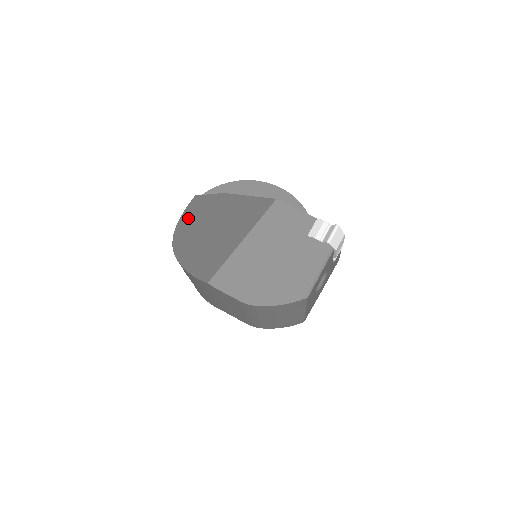
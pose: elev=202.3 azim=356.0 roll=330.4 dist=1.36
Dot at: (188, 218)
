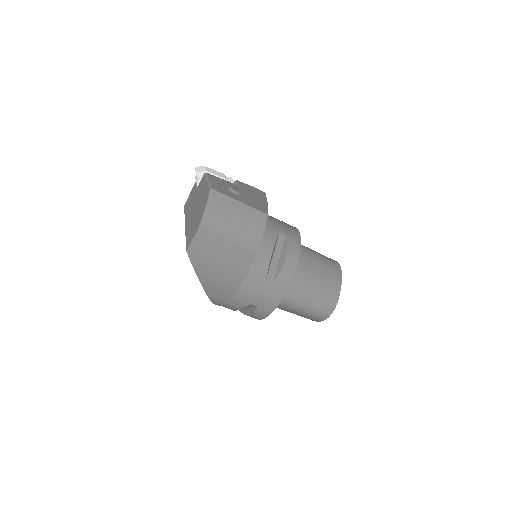
Dot at: occluded
